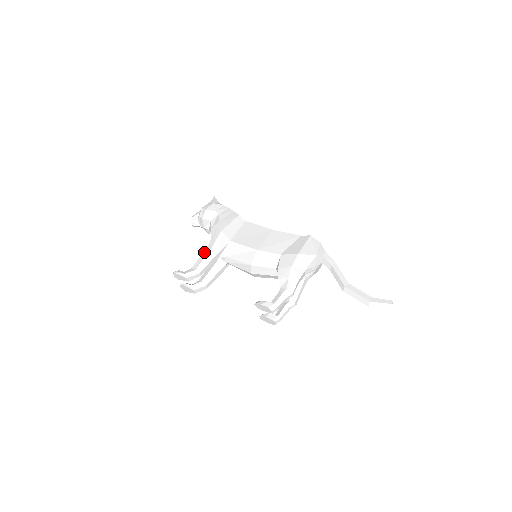
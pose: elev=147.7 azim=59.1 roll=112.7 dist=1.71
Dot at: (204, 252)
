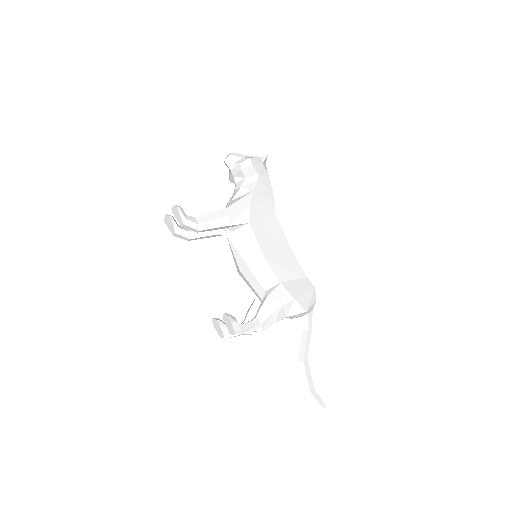
Dot at: (219, 211)
